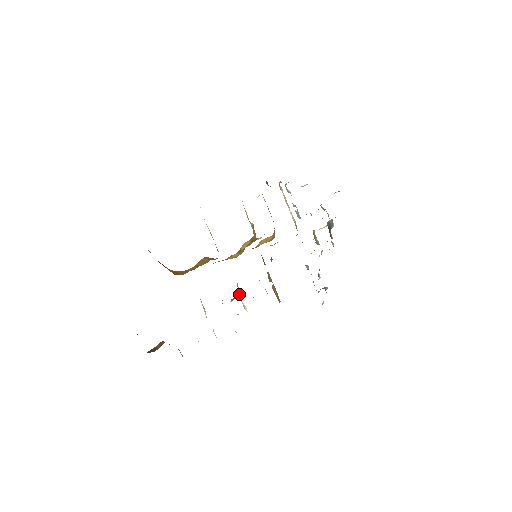
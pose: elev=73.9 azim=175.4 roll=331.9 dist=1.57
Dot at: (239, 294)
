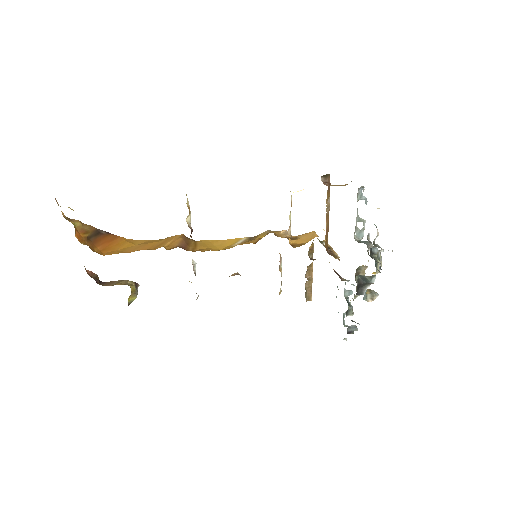
Dot at: occluded
